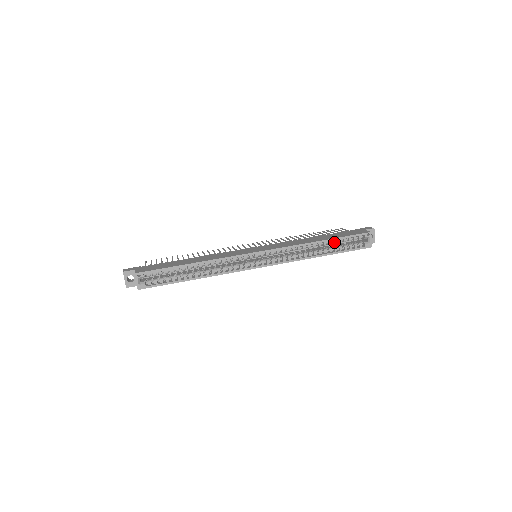
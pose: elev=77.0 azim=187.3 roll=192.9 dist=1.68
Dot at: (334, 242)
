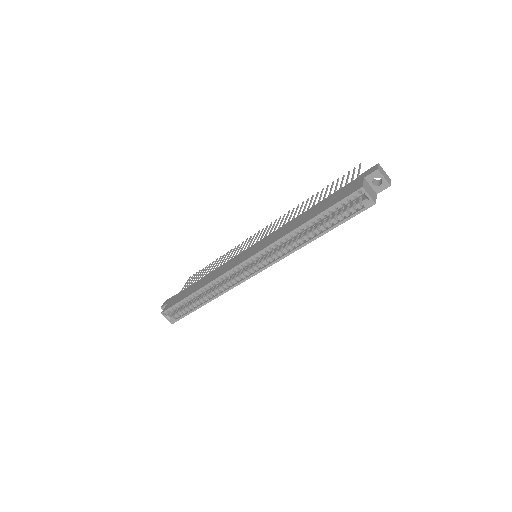
Dot at: (321, 218)
